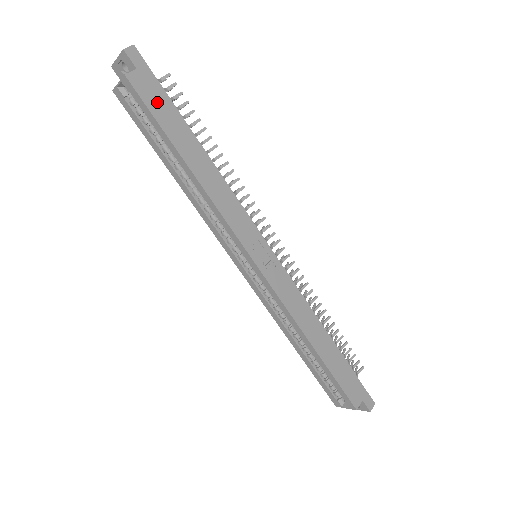
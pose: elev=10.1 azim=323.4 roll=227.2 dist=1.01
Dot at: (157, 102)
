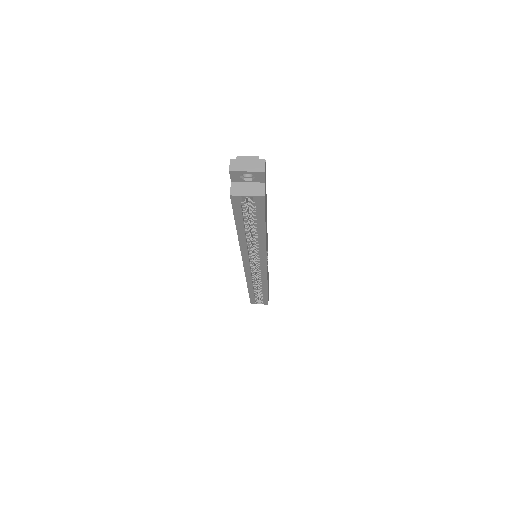
Dot at: occluded
